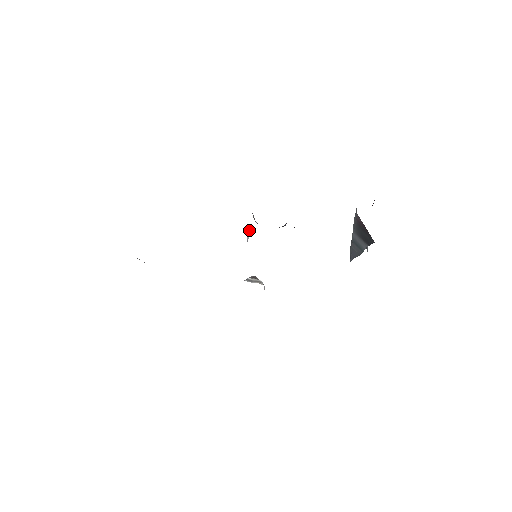
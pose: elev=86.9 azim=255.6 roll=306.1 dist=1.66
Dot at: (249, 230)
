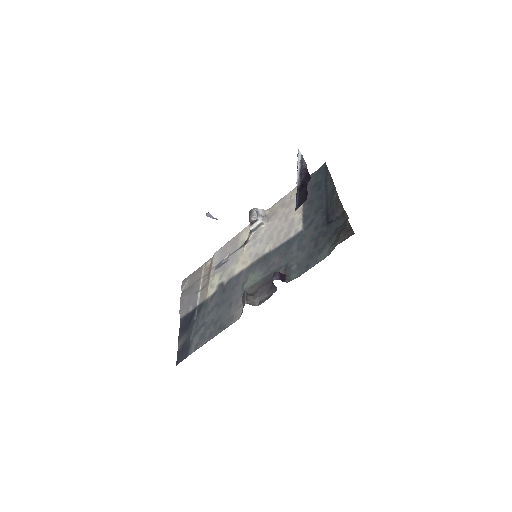
Dot at: (206, 215)
